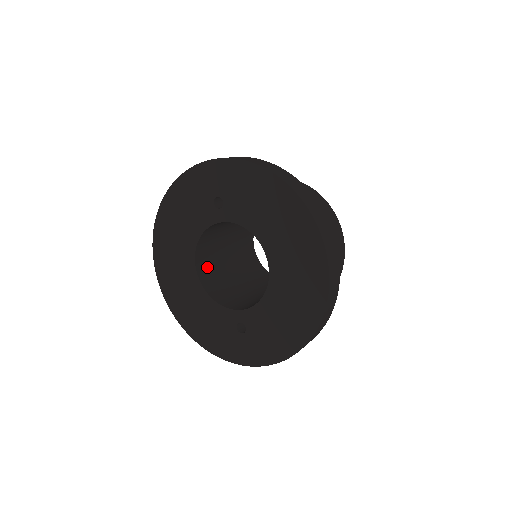
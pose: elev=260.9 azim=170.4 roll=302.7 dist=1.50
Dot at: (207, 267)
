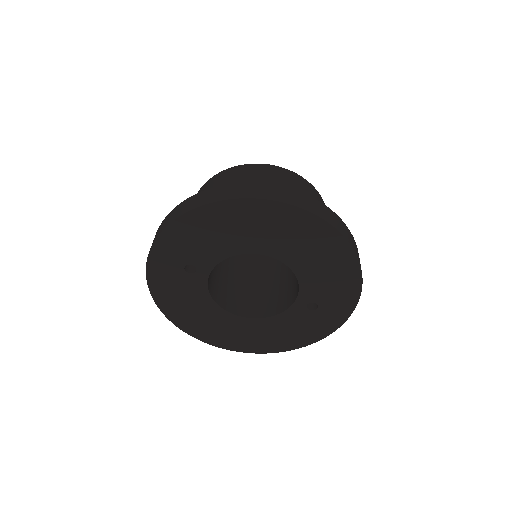
Dot at: (242, 304)
